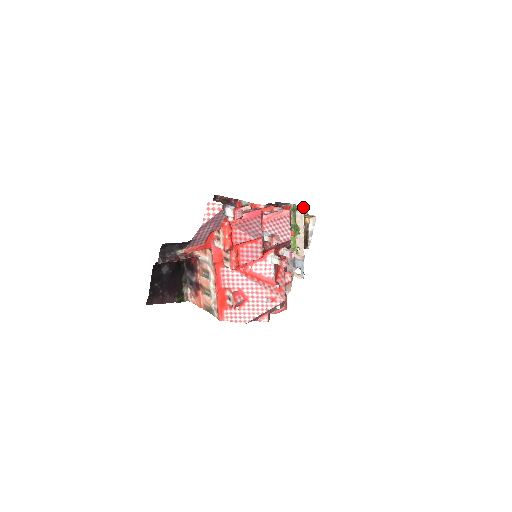
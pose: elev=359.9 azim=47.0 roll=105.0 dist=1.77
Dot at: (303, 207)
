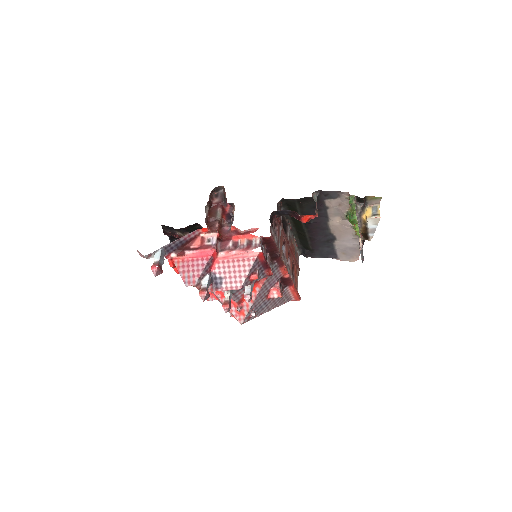
Dot at: (355, 207)
